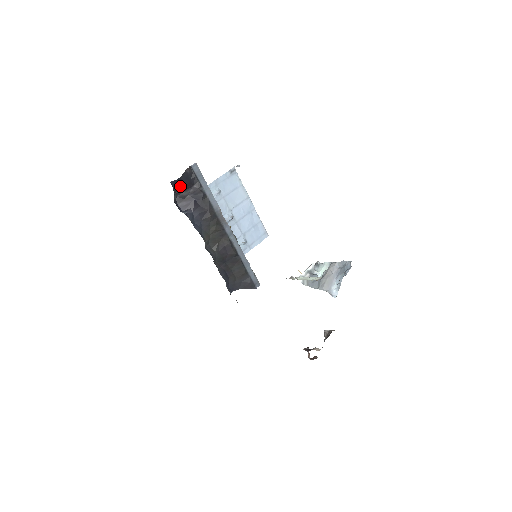
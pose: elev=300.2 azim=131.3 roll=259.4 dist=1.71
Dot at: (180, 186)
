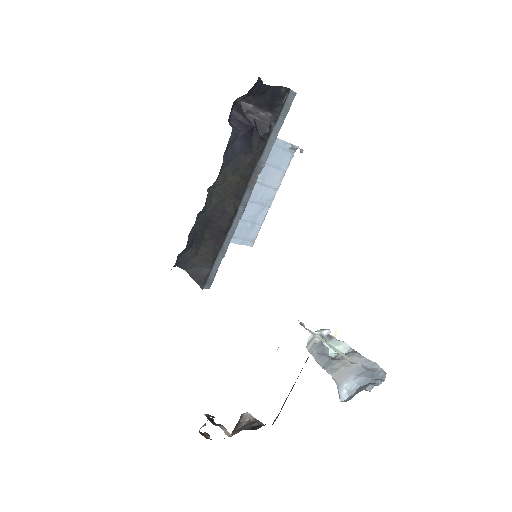
Dot at: (258, 95)
